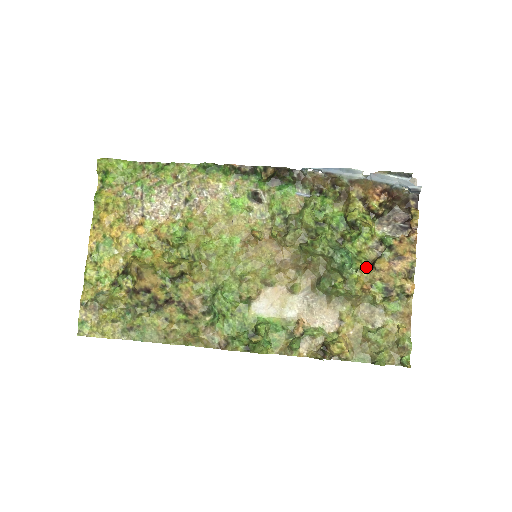
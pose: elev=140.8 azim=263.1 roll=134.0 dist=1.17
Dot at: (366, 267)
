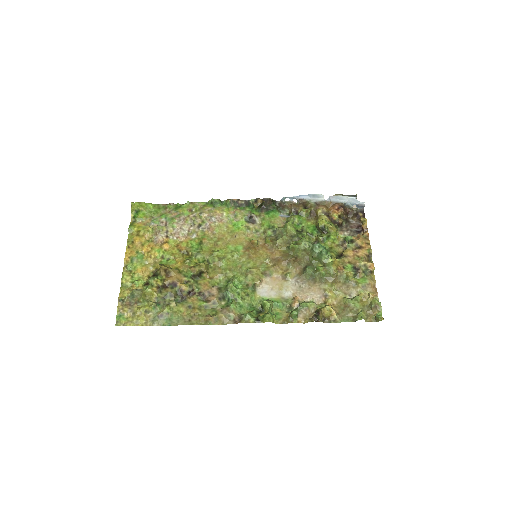
Dot at: (337, 256)
